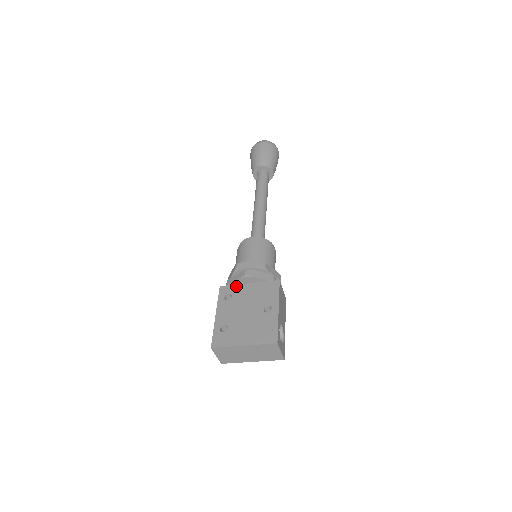
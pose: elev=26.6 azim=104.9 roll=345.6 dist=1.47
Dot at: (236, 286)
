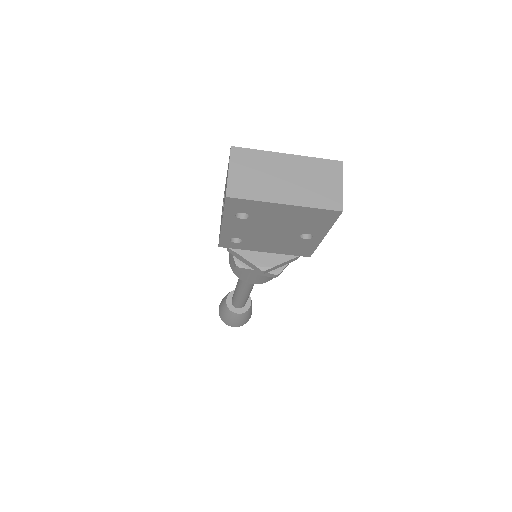
Dot at: occluded
